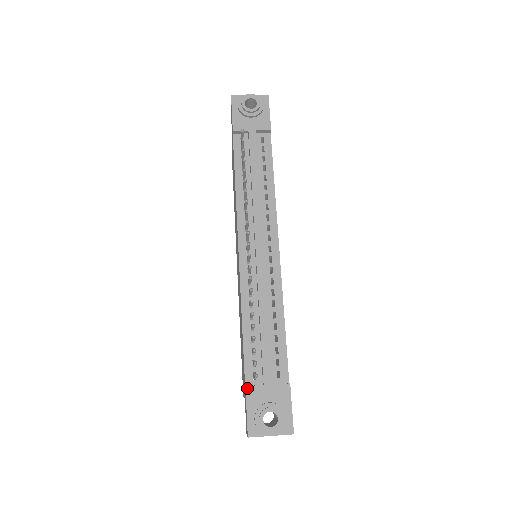
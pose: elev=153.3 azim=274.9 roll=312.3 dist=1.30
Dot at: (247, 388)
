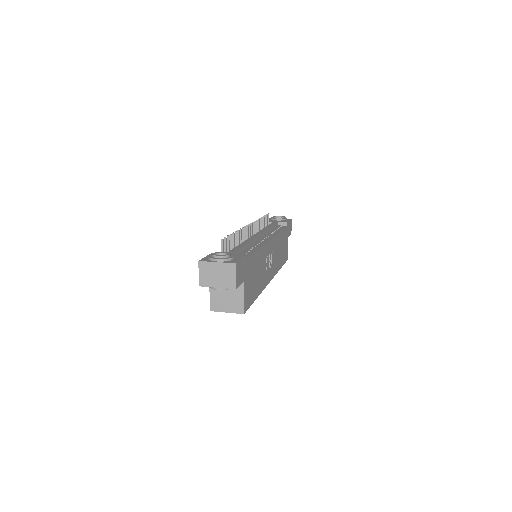
Dot at: occluded
